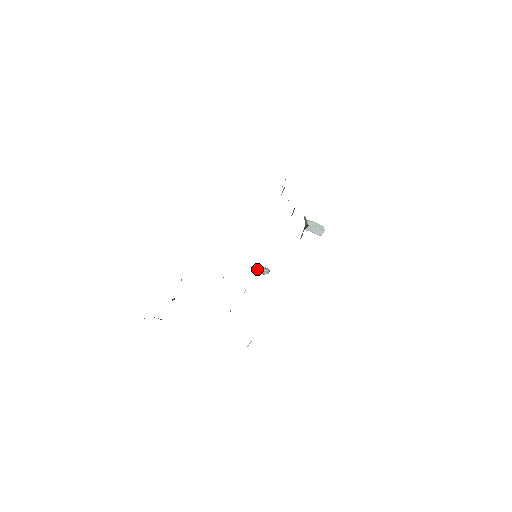
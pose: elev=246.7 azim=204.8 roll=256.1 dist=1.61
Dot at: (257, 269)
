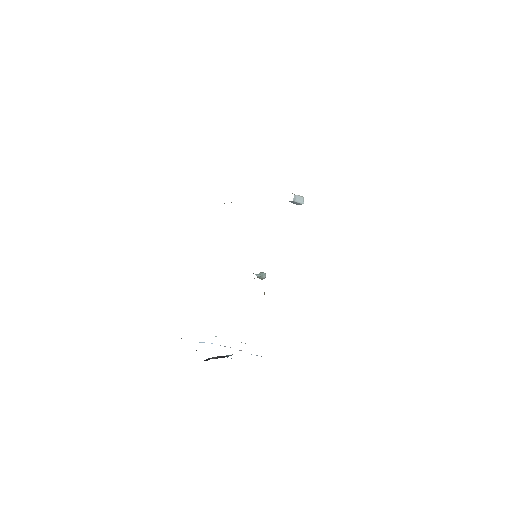
Dot at: occluded
